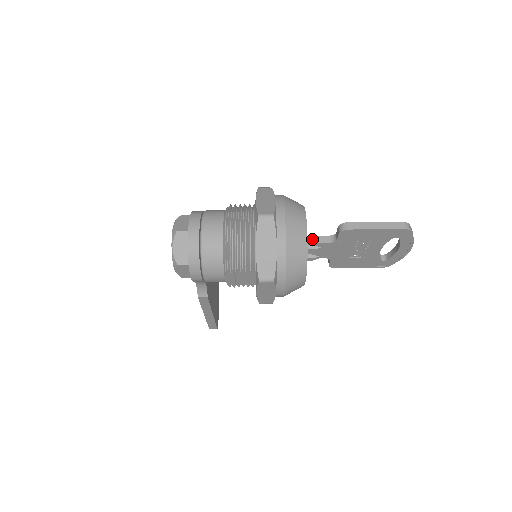
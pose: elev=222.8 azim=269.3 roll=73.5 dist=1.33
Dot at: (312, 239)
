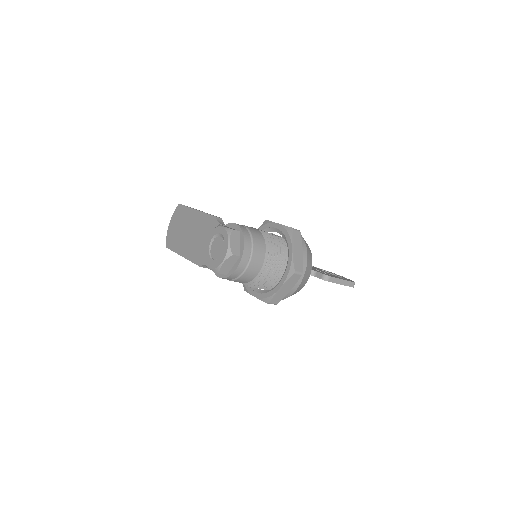
Dot at: occluded
